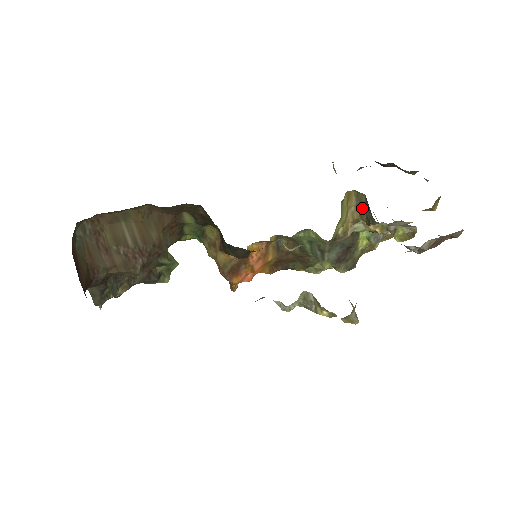
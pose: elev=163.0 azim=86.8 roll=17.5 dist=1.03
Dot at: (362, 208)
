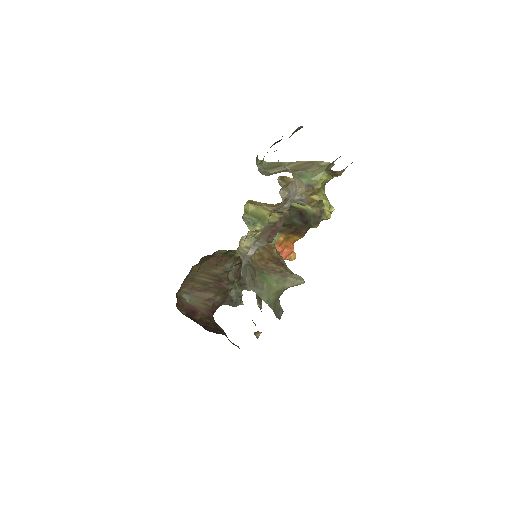
Dot at: occluded
